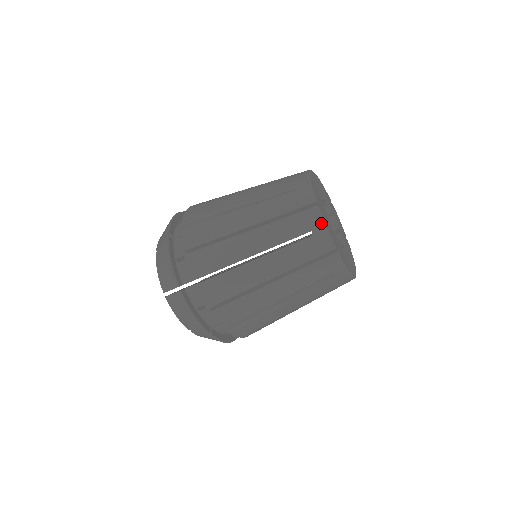
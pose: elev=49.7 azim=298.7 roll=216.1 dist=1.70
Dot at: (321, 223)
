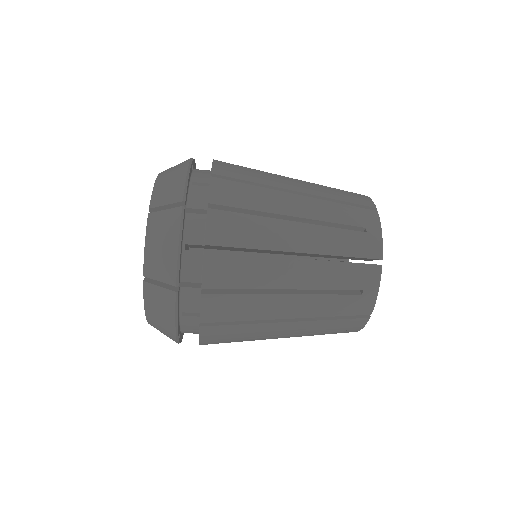
Dot at: (377, 286)
